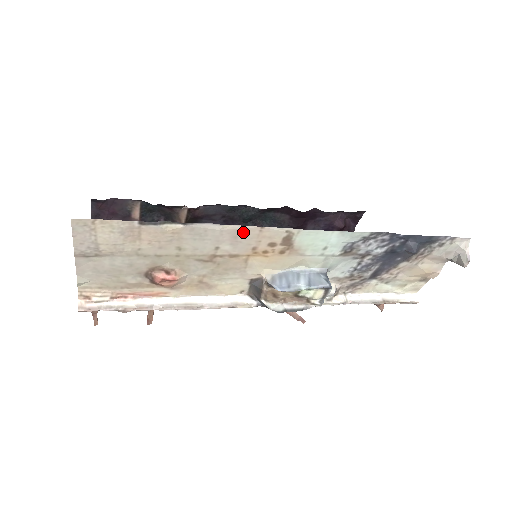
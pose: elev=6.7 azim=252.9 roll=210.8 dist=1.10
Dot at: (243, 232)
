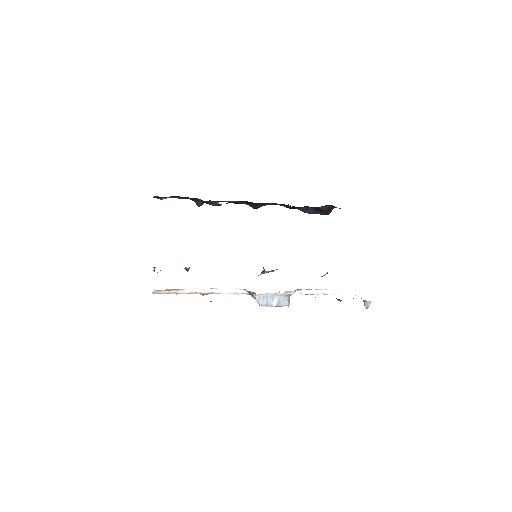
Dot at: occluded
